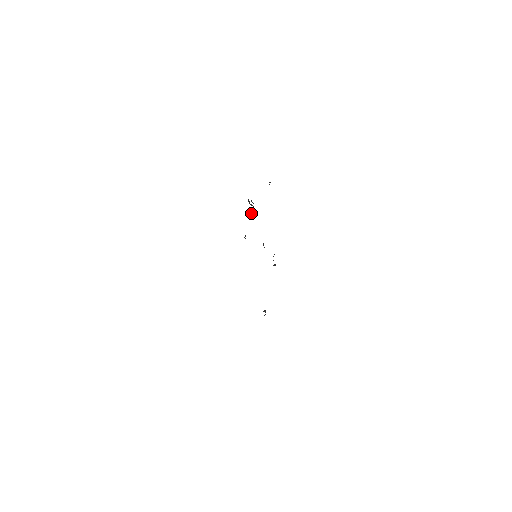
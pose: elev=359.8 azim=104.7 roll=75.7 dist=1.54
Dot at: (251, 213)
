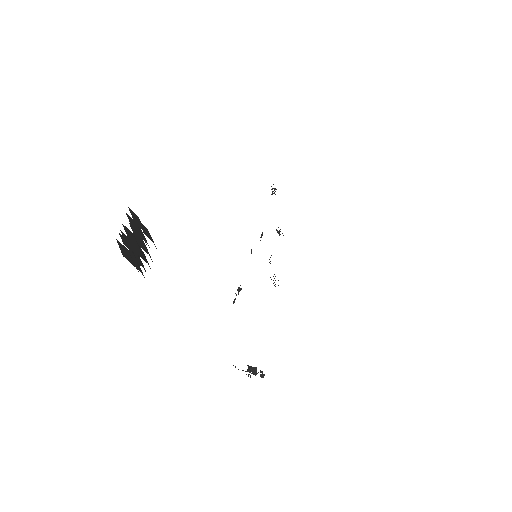
Dot at: (240, 290)
